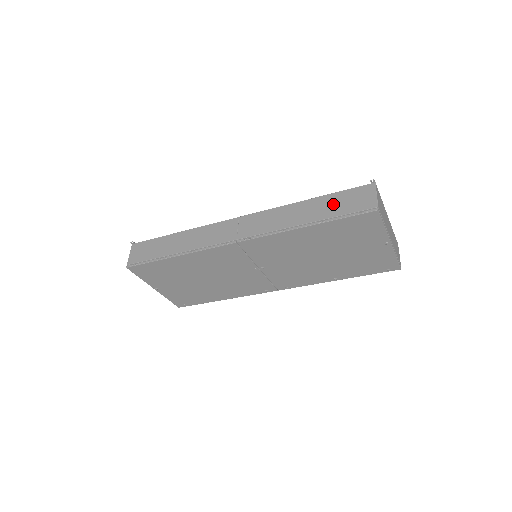
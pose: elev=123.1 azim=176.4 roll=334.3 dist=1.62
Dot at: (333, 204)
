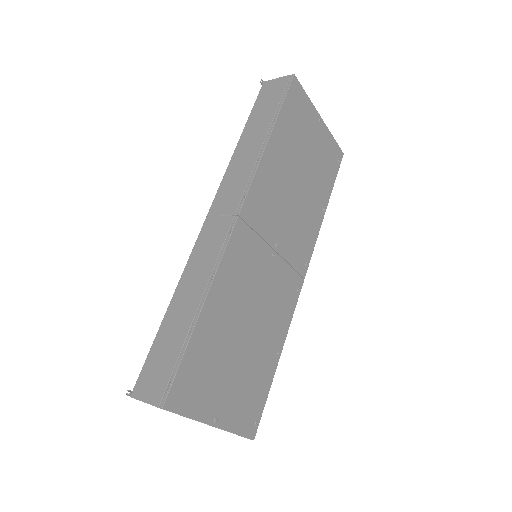
Dot at: (261, 113)
